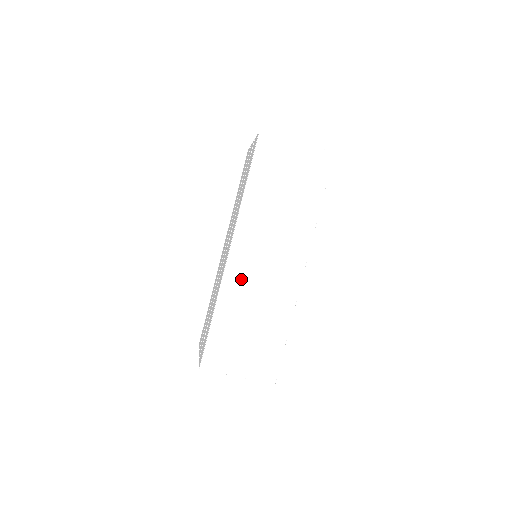
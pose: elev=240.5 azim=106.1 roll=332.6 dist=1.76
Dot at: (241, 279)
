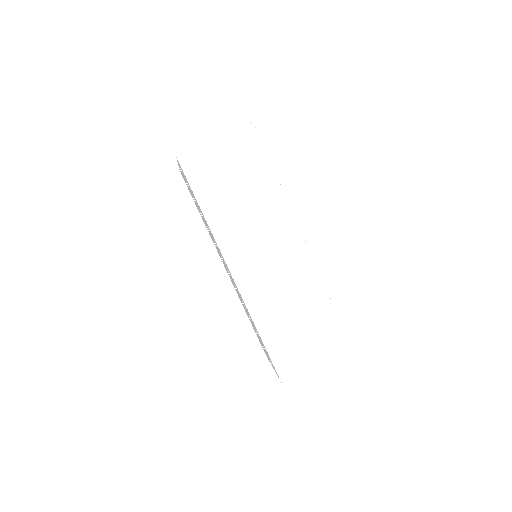
Dot at: (259, 290)
